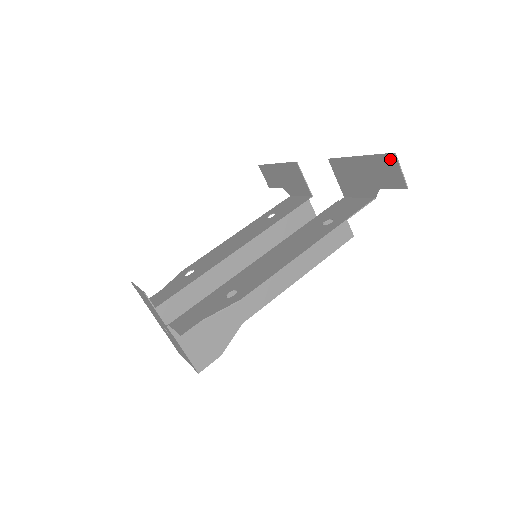
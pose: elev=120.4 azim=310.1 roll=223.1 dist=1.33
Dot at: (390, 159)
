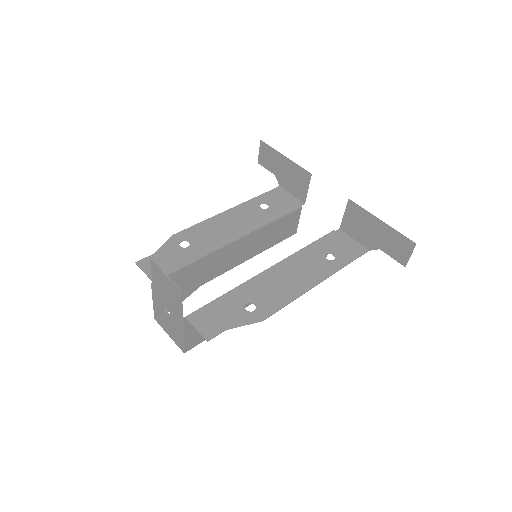
Dot at: (408, 243)
